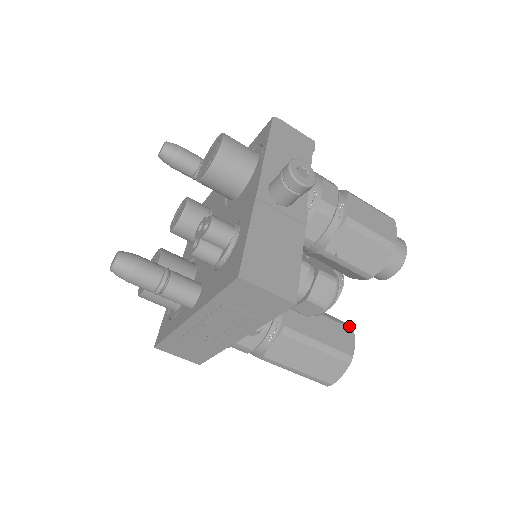
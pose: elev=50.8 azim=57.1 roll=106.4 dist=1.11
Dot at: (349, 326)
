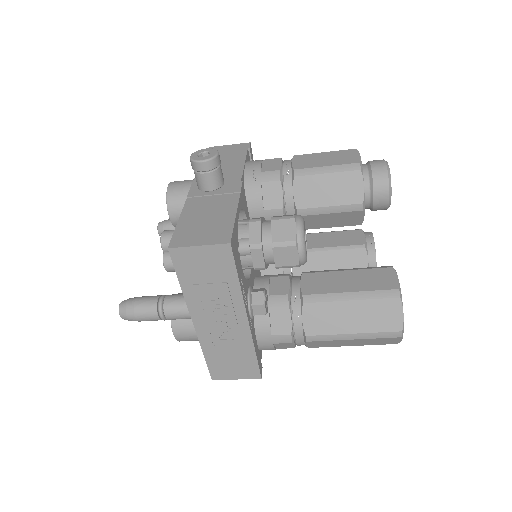
Dot at: (386, 267)
